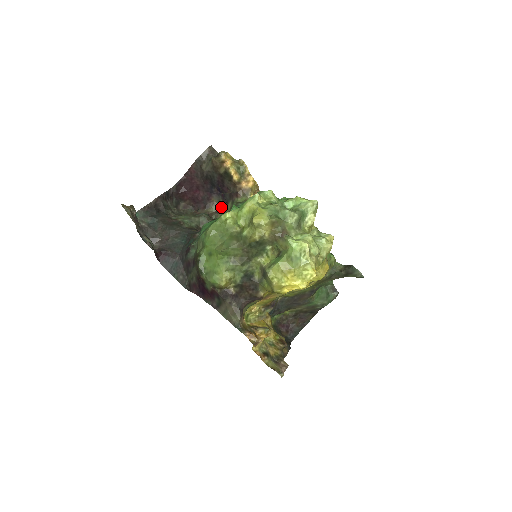
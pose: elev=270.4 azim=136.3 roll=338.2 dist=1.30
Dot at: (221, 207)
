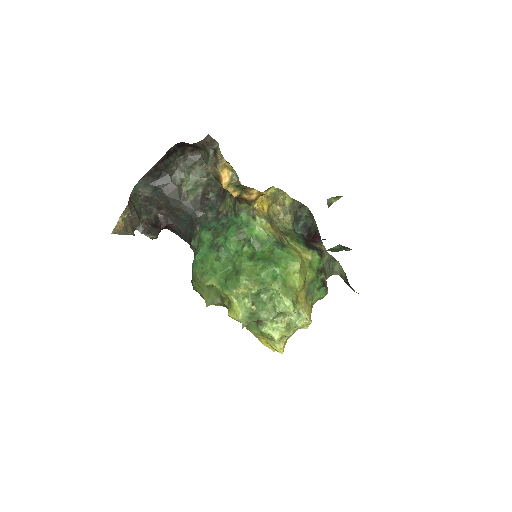
Dot at: occluded
